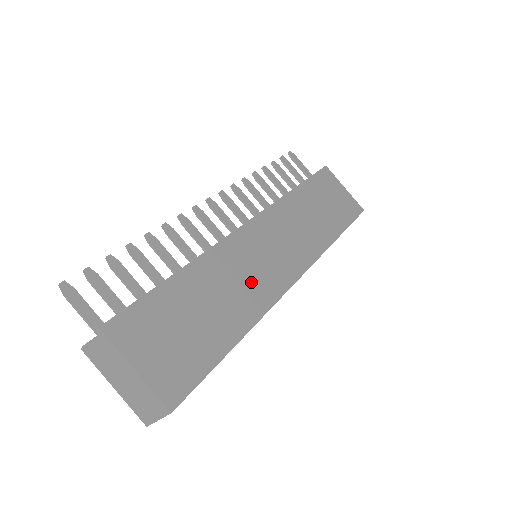
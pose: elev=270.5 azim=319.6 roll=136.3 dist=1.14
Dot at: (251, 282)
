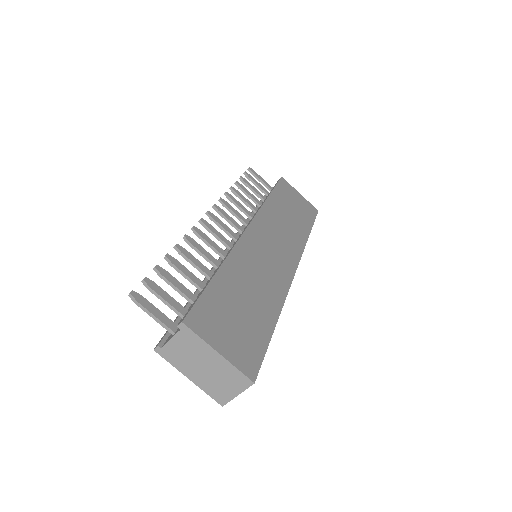
Dot at: (267, 275)
